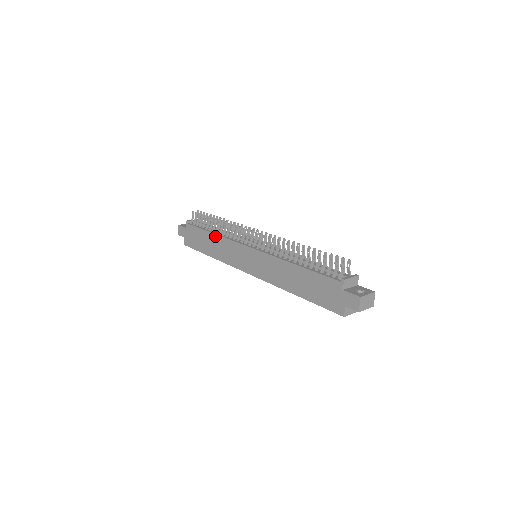
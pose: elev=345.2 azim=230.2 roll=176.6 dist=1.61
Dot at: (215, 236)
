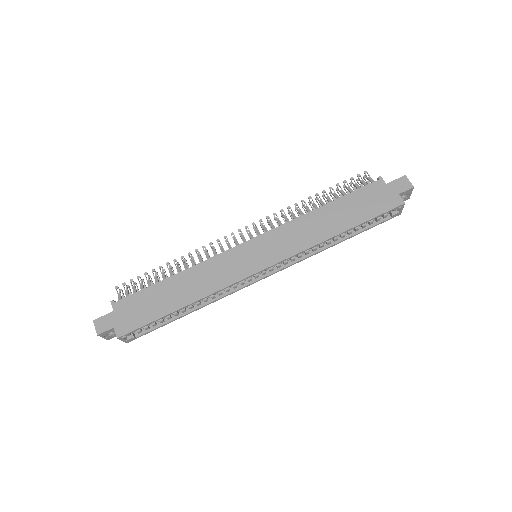
Dot at: (183, 273)
